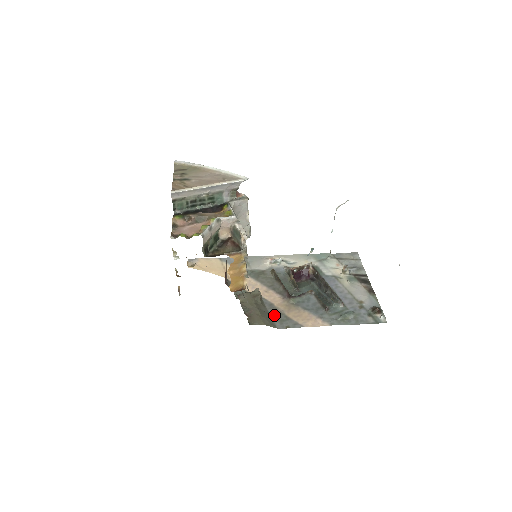
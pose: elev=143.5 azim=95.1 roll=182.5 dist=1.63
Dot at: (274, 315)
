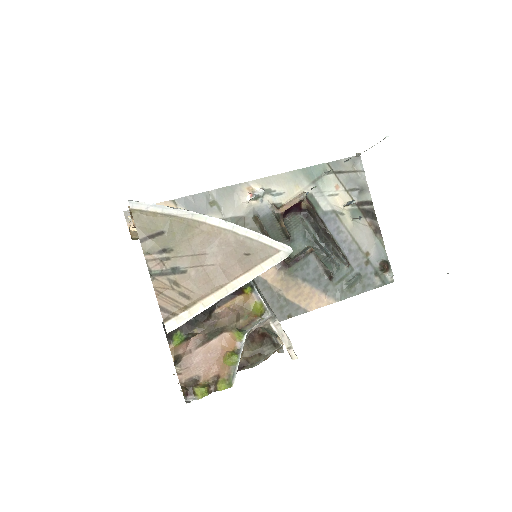
Dot at: (271, 301)
